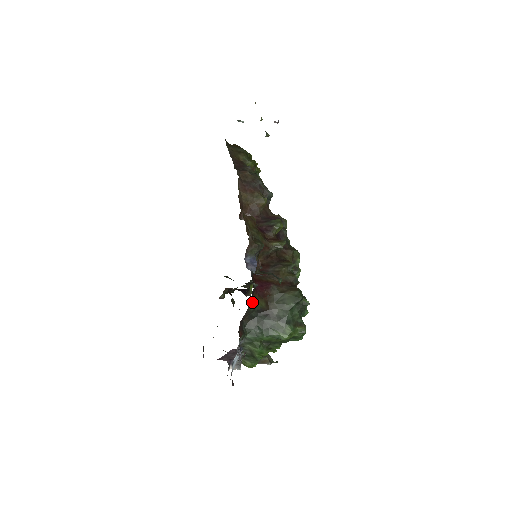
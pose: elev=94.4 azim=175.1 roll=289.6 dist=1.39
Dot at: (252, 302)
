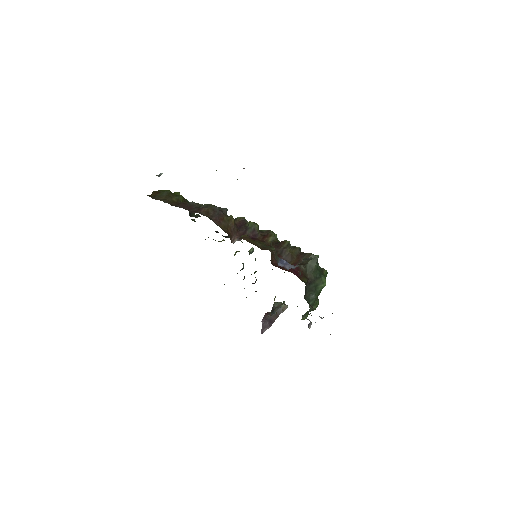
Dot at: (305, 284)
